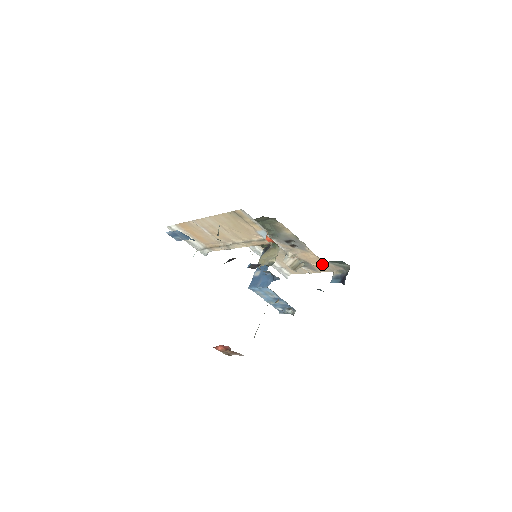
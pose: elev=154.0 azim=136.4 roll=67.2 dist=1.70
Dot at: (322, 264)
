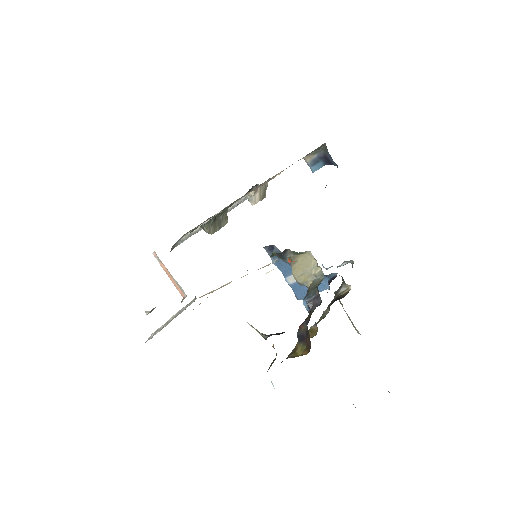
Dot at: (289, 166)
